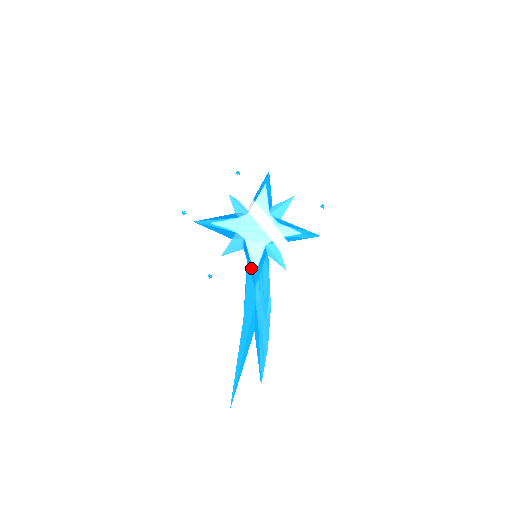
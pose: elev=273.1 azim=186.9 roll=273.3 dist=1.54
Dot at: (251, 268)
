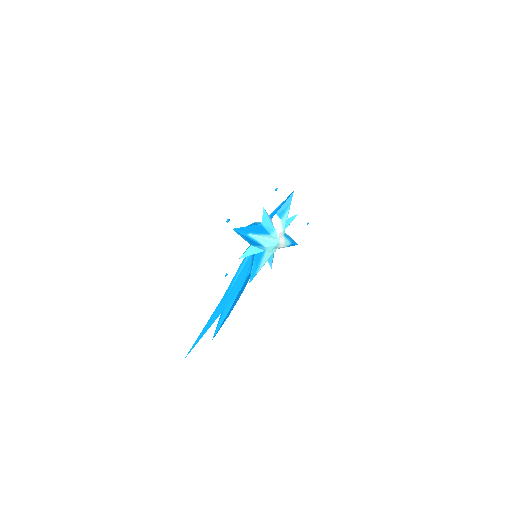
Dot at: (255, 269)
